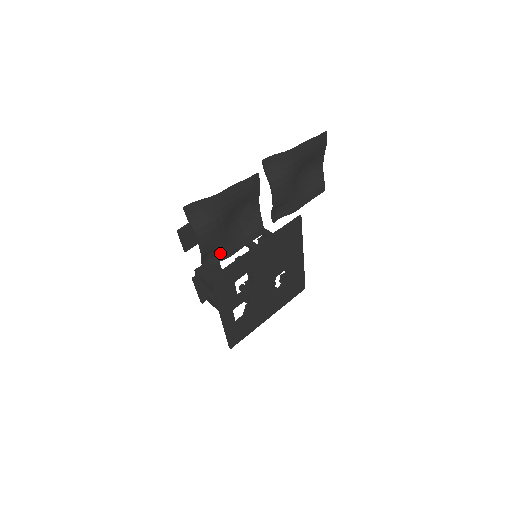
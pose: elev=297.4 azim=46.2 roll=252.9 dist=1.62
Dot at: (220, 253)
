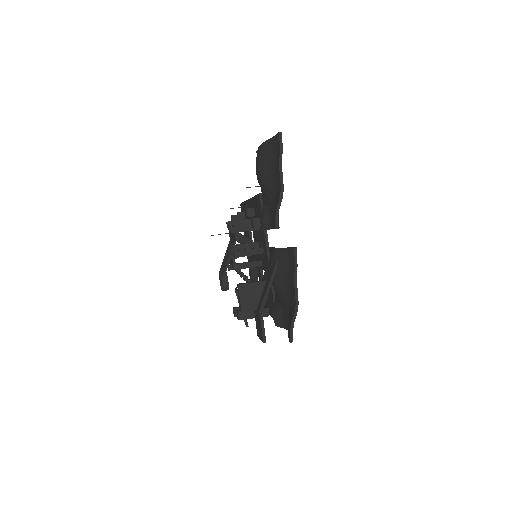
Dot at: occluded
